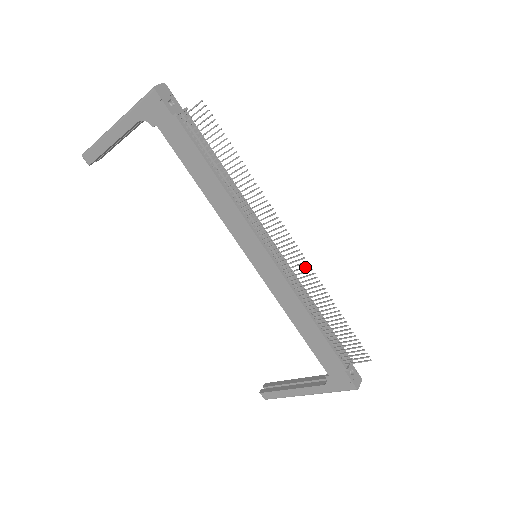
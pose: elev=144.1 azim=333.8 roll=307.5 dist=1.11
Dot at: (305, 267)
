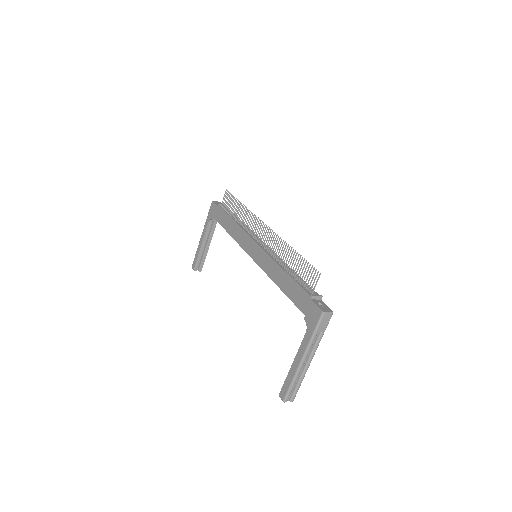
Dot at: (272, 235)
